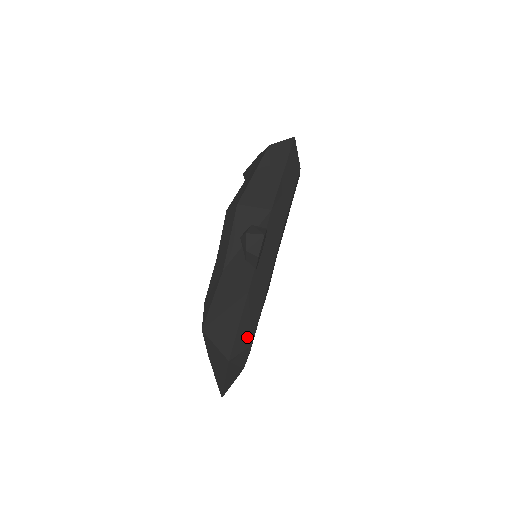
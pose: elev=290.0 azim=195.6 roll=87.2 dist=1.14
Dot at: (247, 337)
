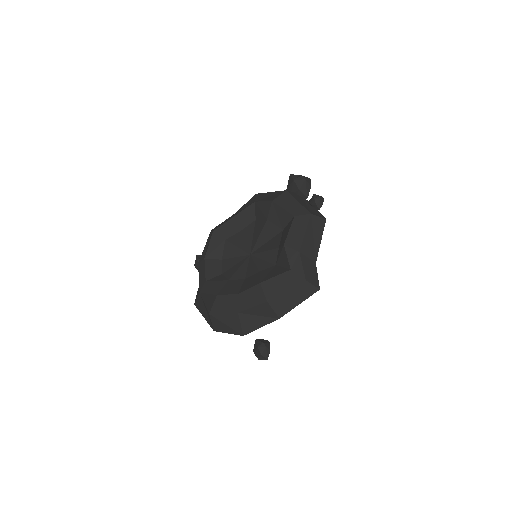
Dot at: occluded
